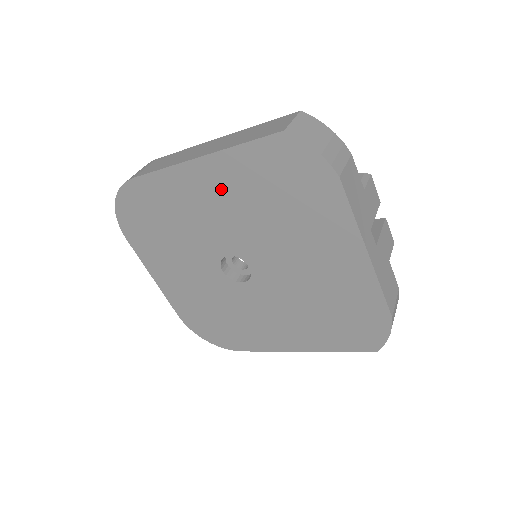
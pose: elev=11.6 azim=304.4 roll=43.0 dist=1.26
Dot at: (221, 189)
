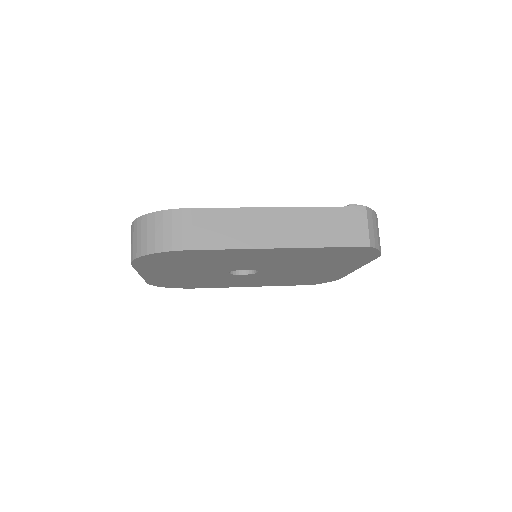
Dot at: (282, 256)
